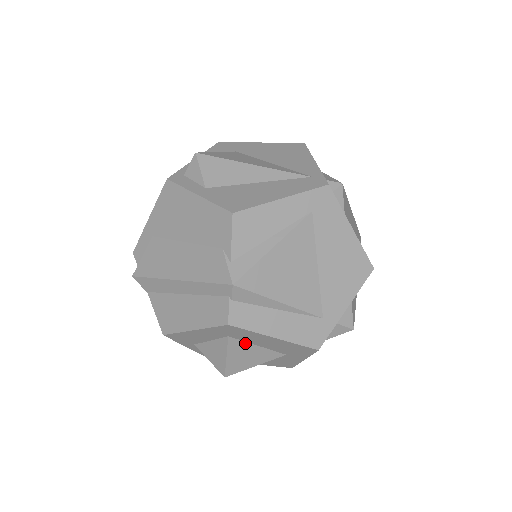
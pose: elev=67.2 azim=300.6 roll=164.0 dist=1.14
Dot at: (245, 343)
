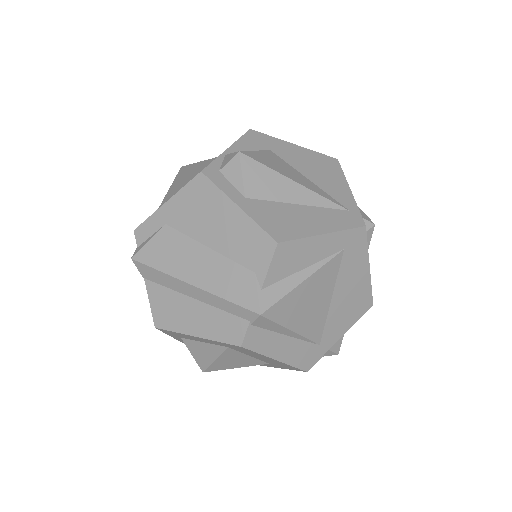
Dot at: (240, 353)
